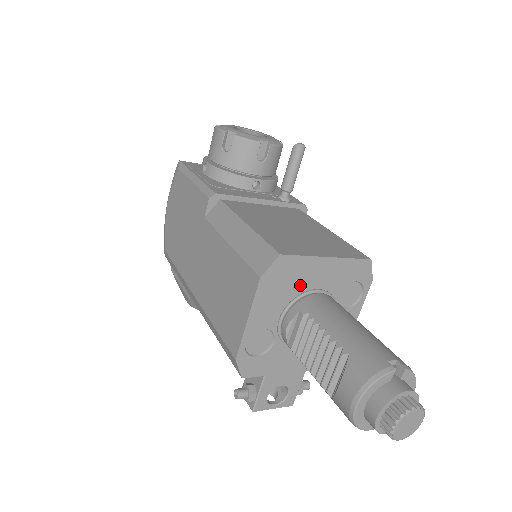
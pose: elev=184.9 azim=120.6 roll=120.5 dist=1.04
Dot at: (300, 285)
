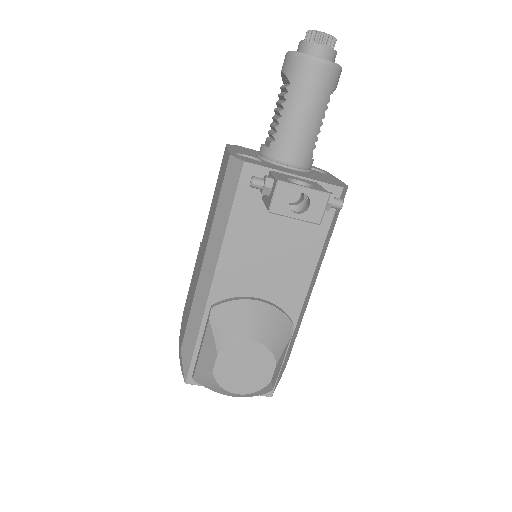
Dot at: occluded
